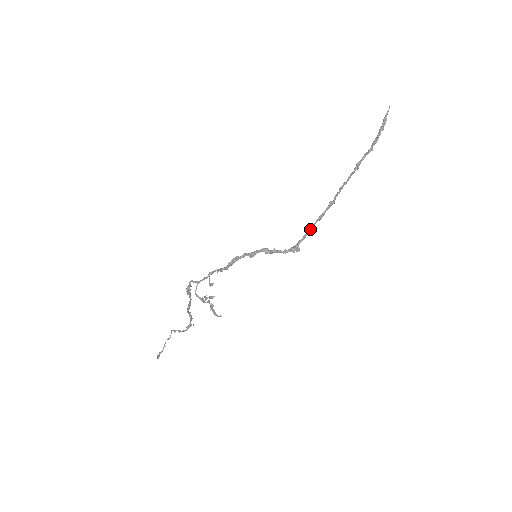
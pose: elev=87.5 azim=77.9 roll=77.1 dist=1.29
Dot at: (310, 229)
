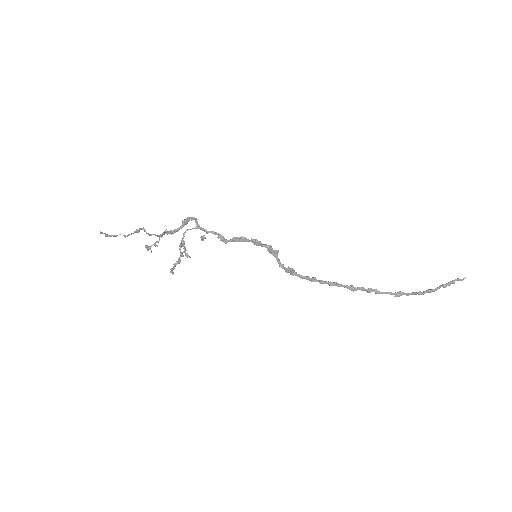
Dot at: (316, 280)
